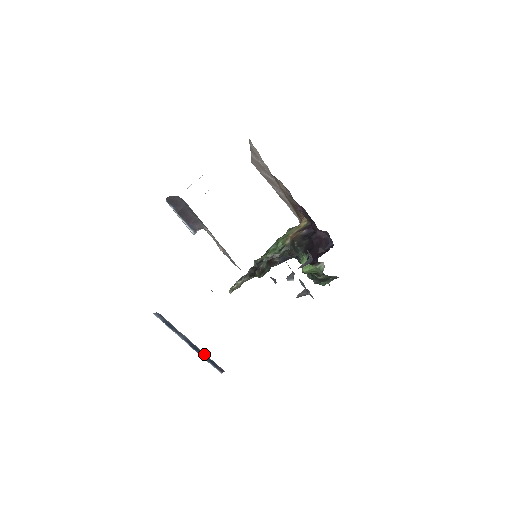
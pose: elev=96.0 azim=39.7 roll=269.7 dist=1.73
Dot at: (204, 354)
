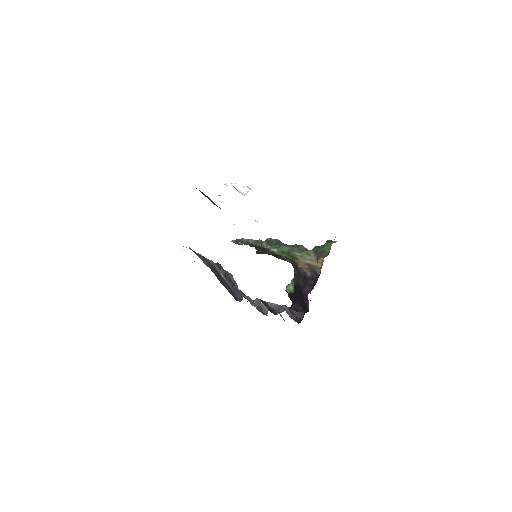
Dot at: occluded
